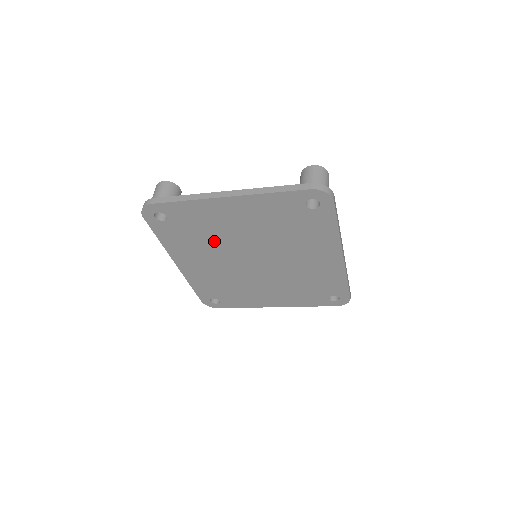
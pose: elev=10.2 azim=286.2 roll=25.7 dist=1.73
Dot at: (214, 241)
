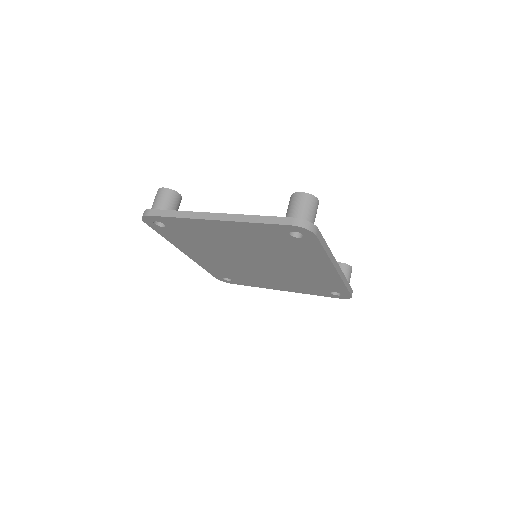
Dot at: (213, 245)
